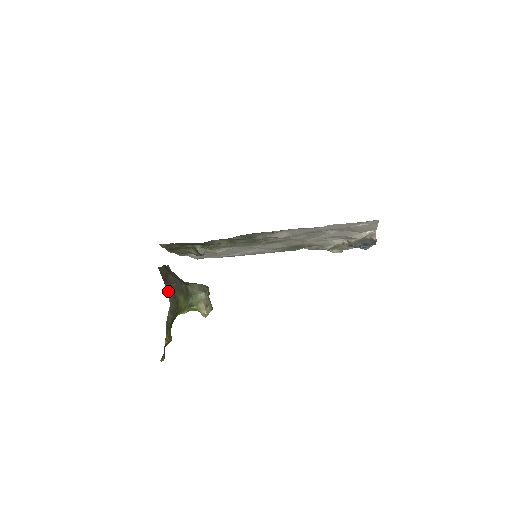
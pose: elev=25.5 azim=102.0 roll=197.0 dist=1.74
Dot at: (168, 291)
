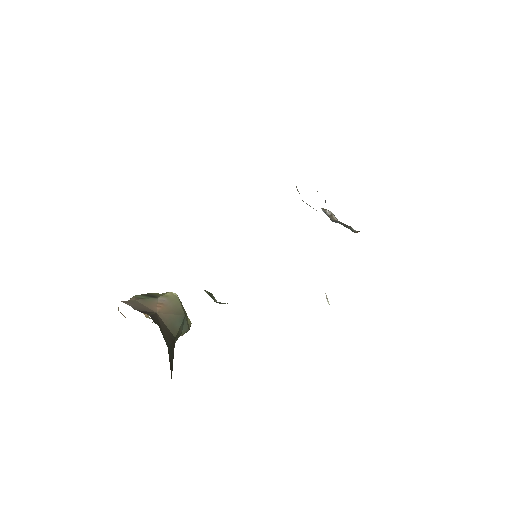
Dot at: occluded
